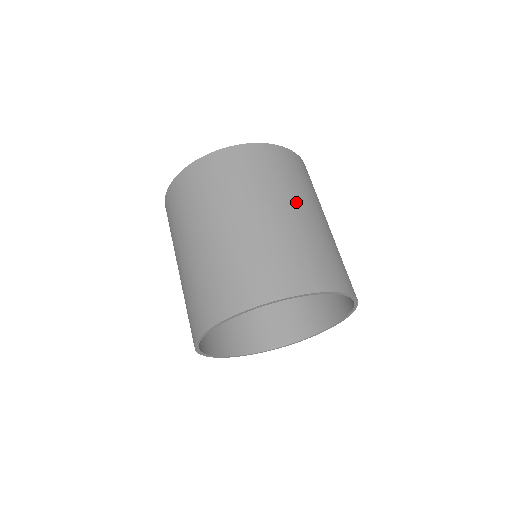
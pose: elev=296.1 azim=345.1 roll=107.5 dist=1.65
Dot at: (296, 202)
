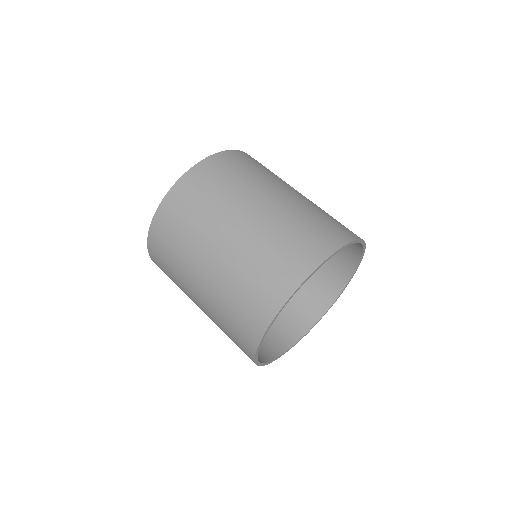
Dot at: (283, 186)
